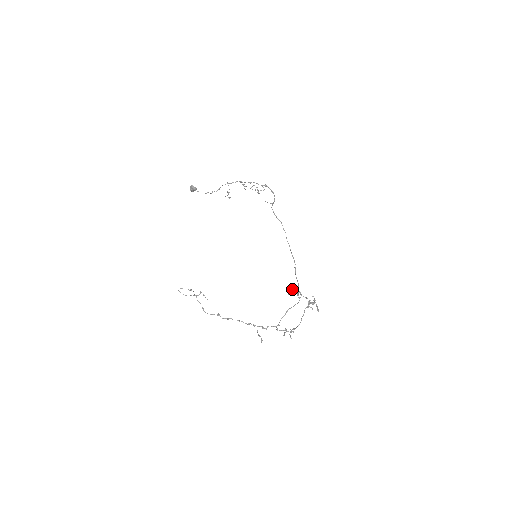
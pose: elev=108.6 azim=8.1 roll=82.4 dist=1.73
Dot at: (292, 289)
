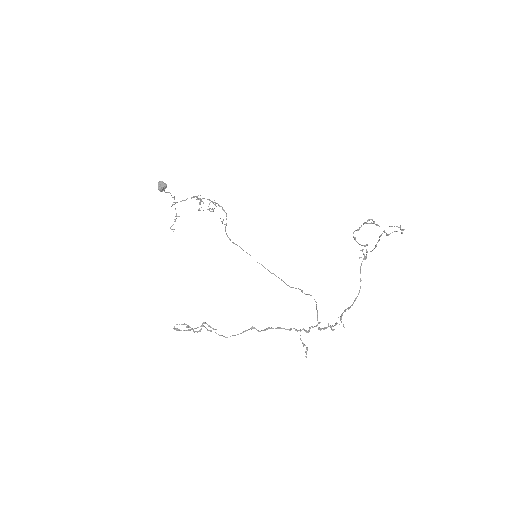
Dot at: (353, 232)
